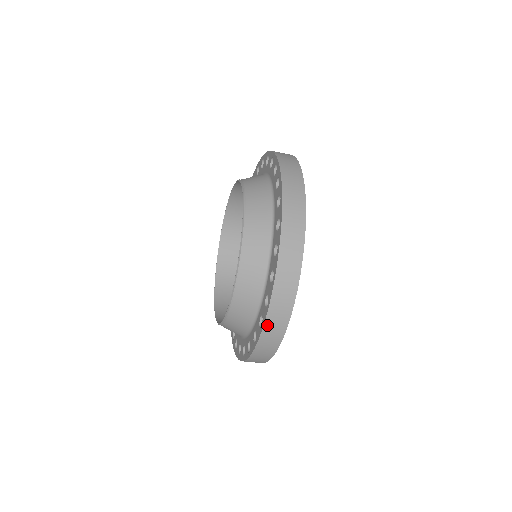
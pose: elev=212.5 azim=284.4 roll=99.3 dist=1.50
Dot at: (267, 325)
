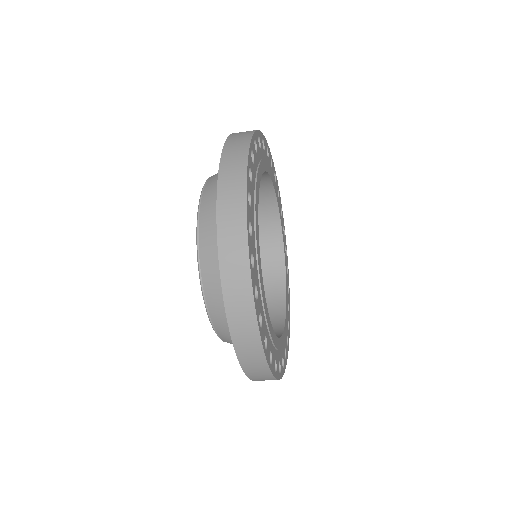
Dot at: (246, 368)
